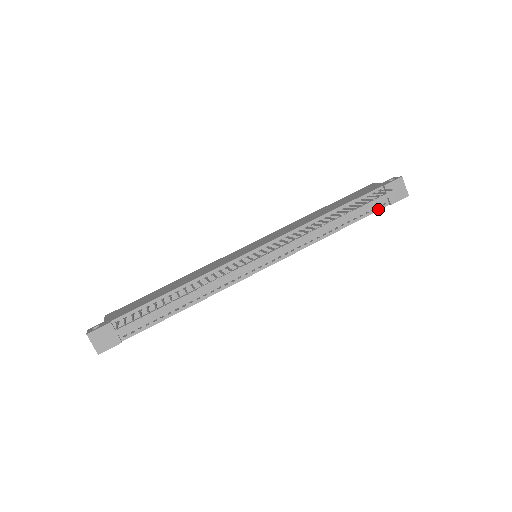
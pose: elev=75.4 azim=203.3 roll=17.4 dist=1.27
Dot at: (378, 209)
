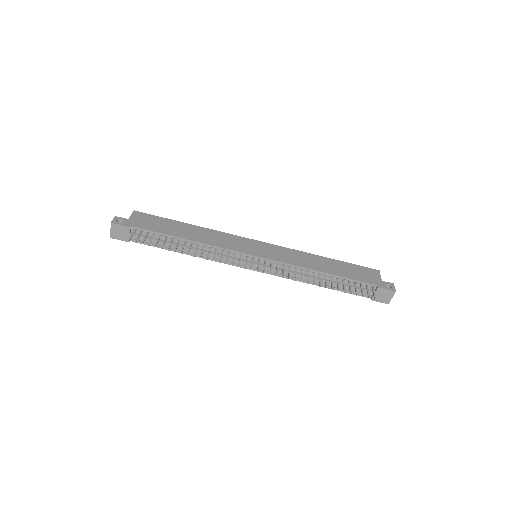
Dot at: (360, 295)
